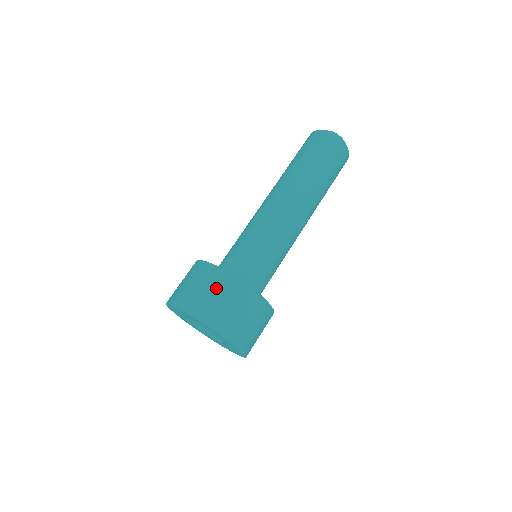
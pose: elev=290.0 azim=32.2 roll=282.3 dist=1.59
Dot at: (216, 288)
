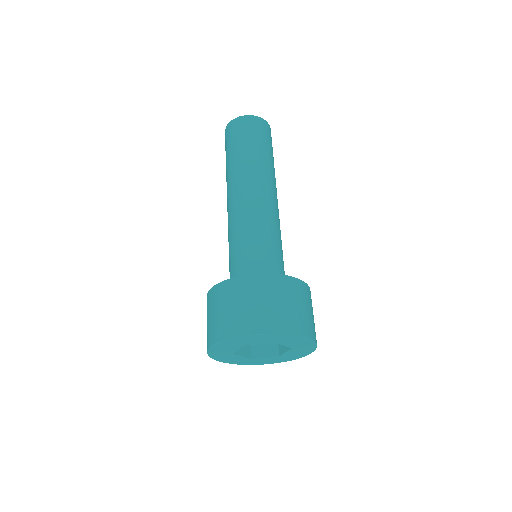
Dot at: (264, 295)
